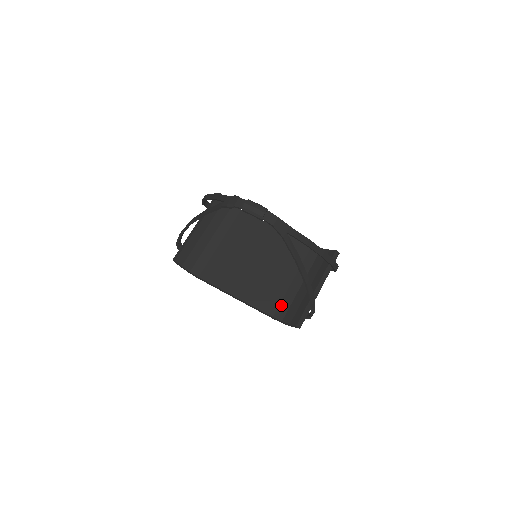
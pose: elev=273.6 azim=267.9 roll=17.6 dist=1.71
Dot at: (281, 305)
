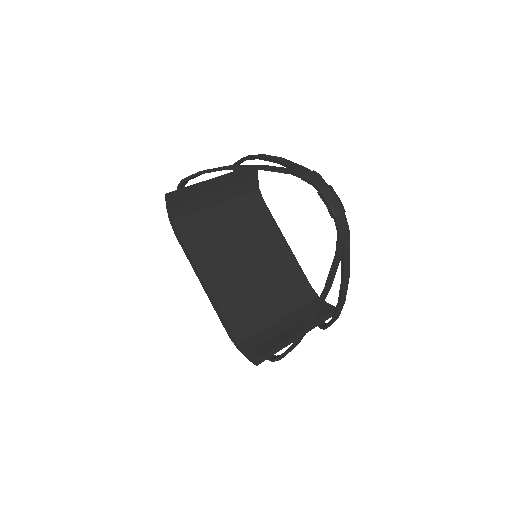
Dot at: (247, 326)
